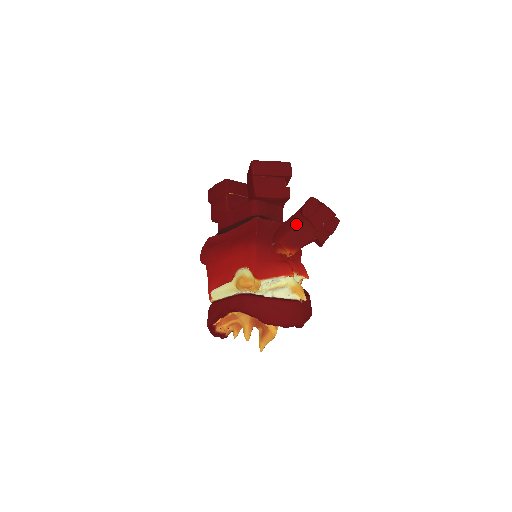
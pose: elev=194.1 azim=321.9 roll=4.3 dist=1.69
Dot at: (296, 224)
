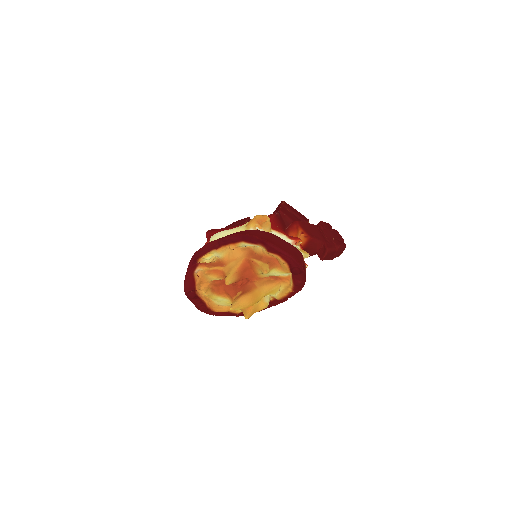
Dot at: (312, 224)
